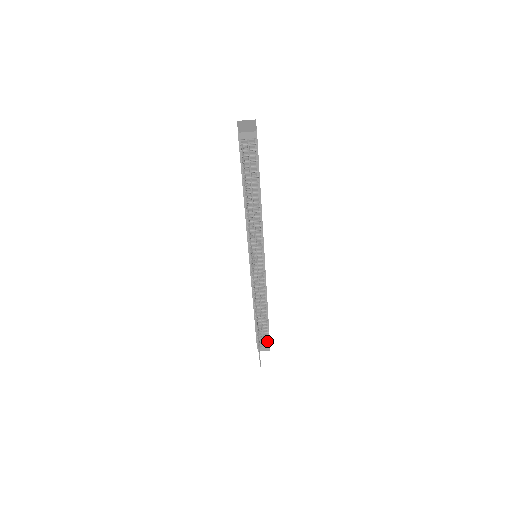
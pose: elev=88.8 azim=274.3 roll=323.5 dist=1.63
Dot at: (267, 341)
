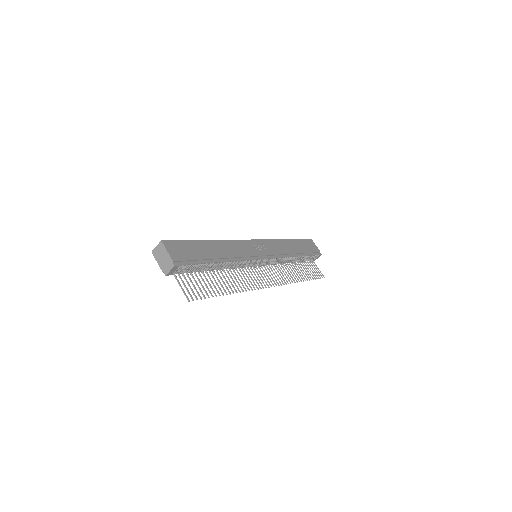
Dot at: (314, 256)
